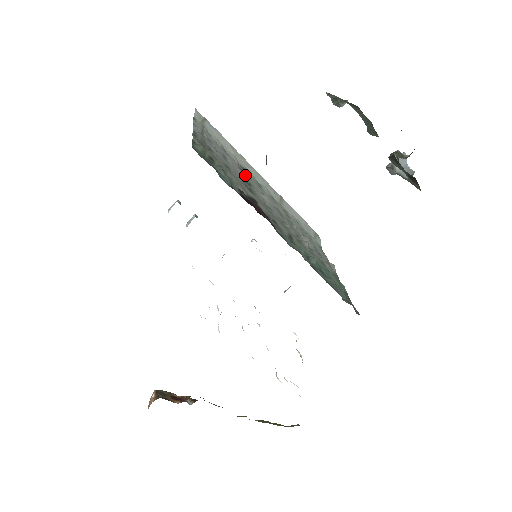
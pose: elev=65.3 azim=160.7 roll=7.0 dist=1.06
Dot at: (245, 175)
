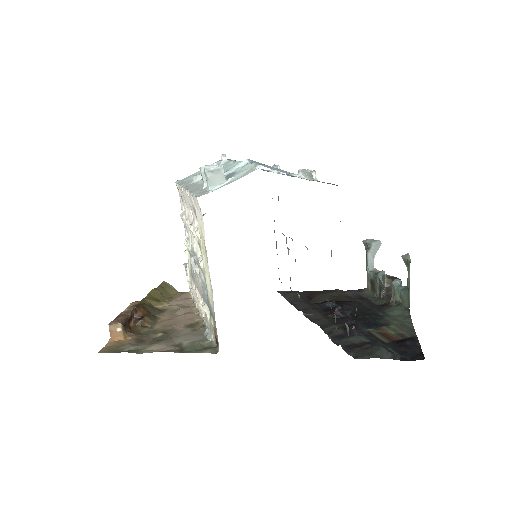
Dot at: occluded
